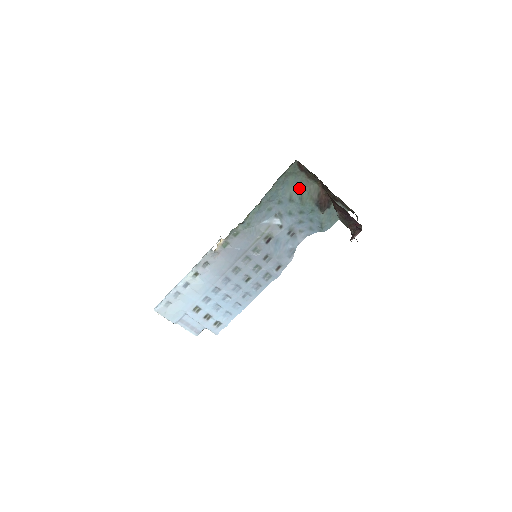
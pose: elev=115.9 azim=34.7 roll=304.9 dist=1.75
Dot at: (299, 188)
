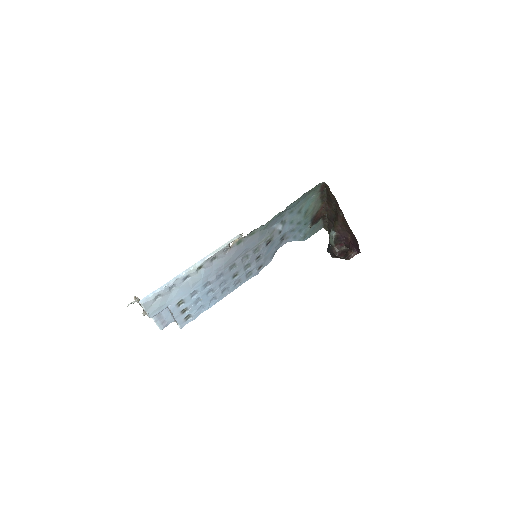
Dot at: (309, 204)
